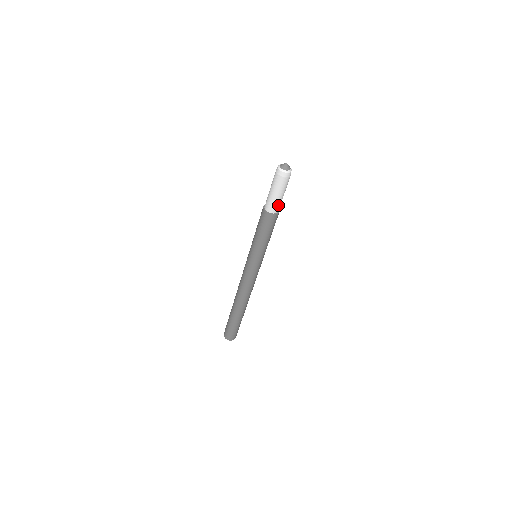
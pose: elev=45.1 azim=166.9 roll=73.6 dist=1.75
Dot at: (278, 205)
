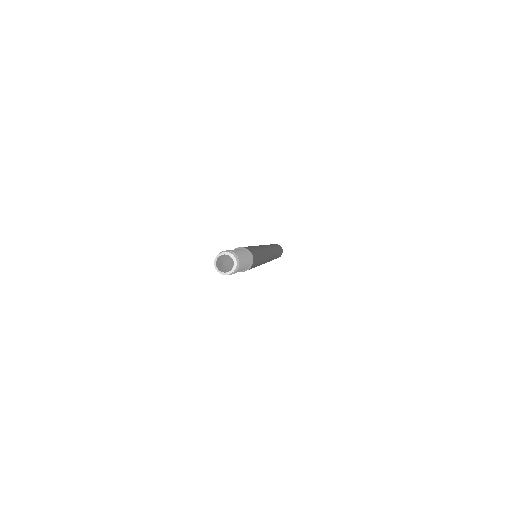
Dot at: (245, 268)
